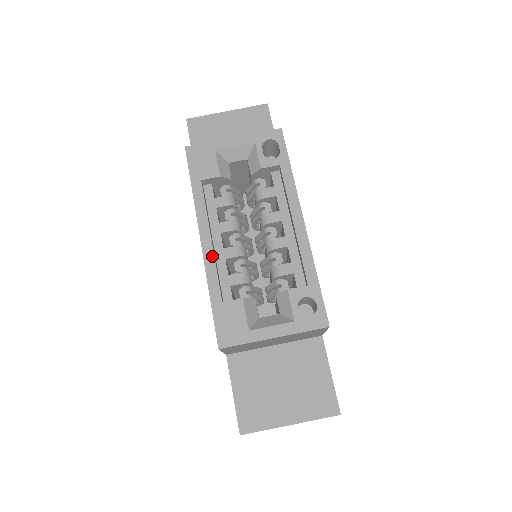
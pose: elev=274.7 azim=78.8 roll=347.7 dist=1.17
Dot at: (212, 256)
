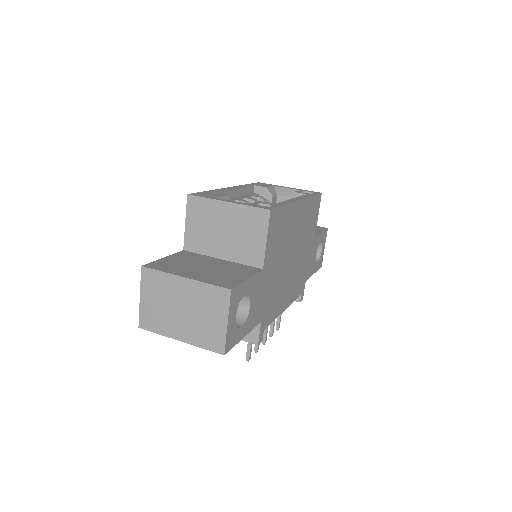
Dot at: (228, 189)
